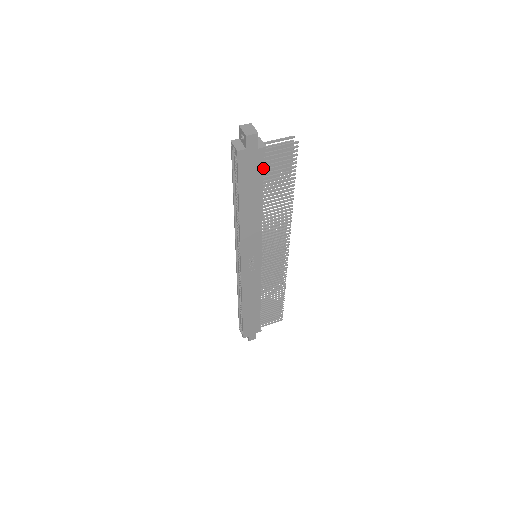
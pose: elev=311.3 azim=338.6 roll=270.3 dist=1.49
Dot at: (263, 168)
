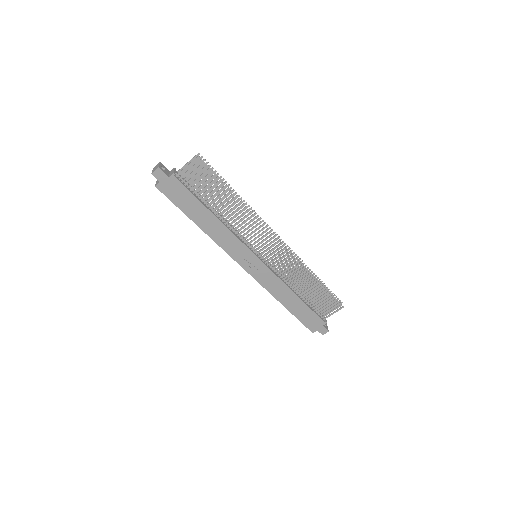
Dot at: (186, 188)
